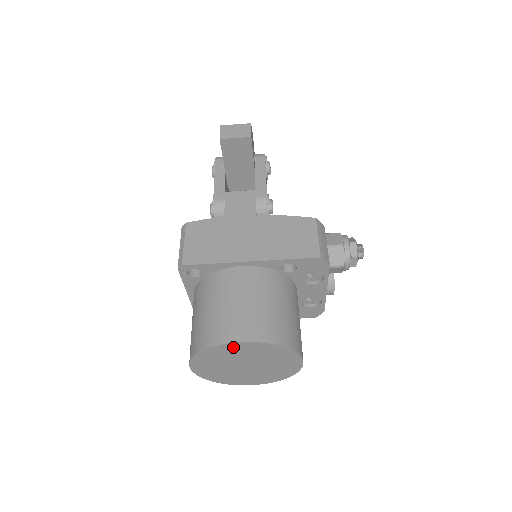
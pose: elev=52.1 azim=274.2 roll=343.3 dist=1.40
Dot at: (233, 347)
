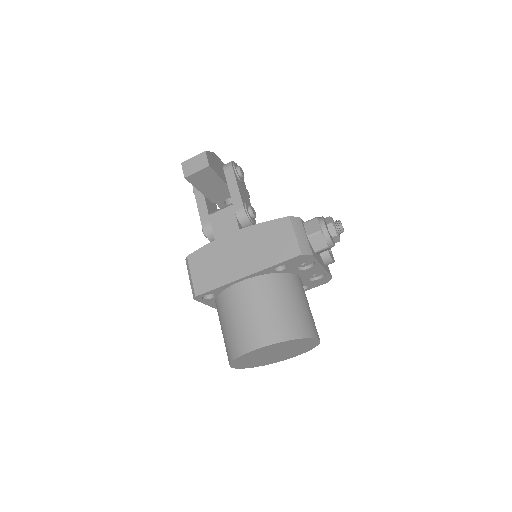
Dot at: (255, 352)
